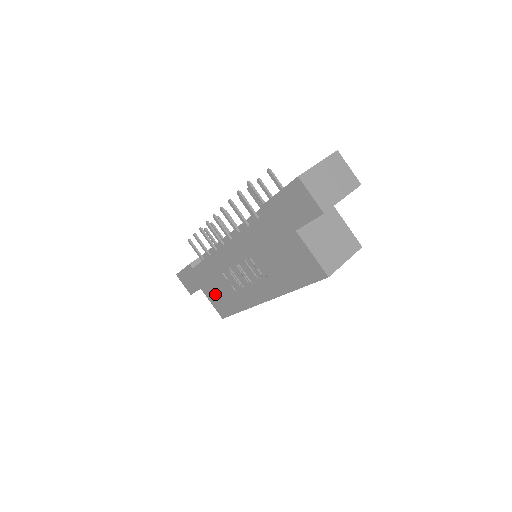
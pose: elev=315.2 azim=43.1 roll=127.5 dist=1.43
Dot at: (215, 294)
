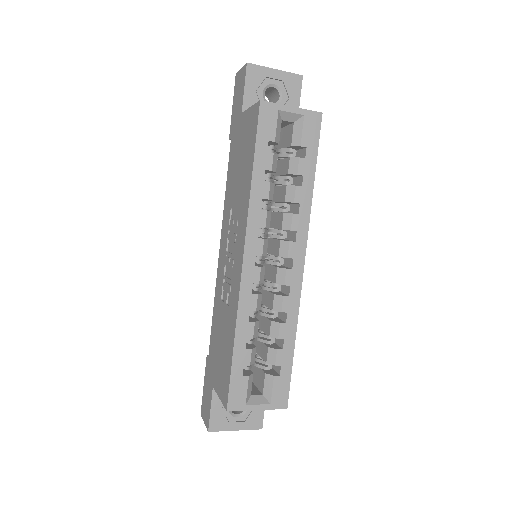
Dot at: (220, 362)
